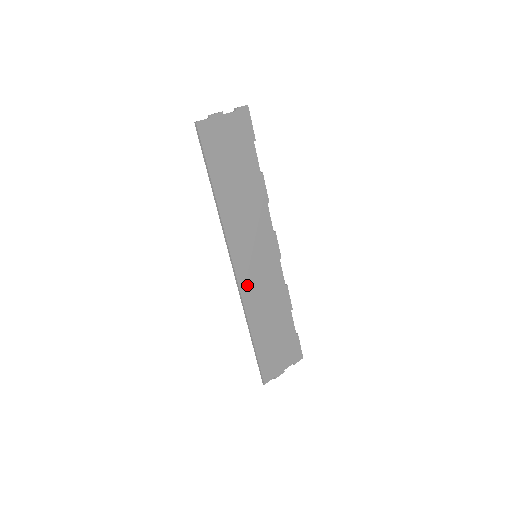
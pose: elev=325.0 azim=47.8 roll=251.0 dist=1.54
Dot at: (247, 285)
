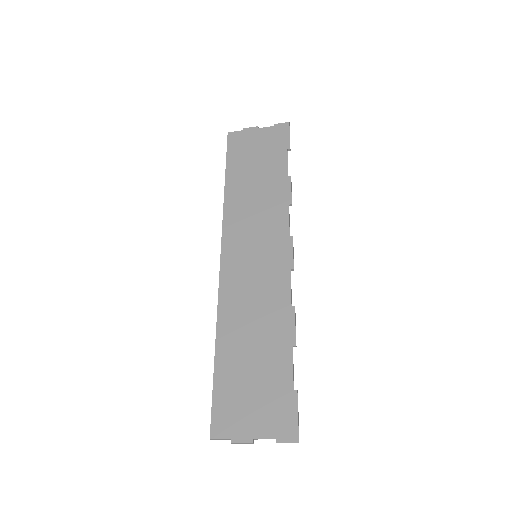
Dot at: (231, 283)
